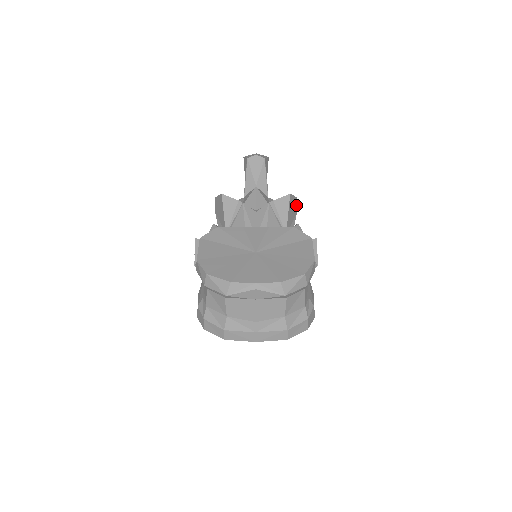
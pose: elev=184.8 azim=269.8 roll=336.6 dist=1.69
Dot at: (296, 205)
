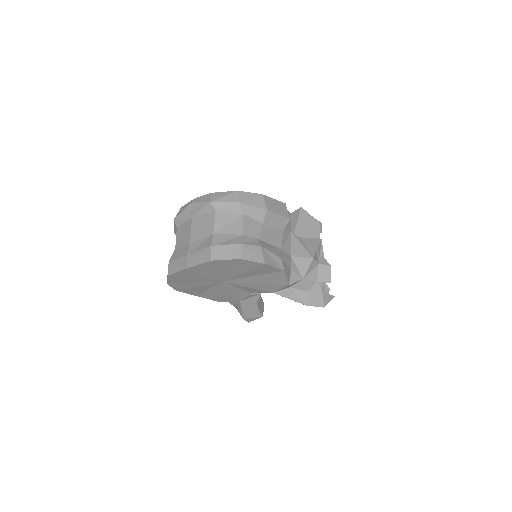
Dot at: (318, 229)
